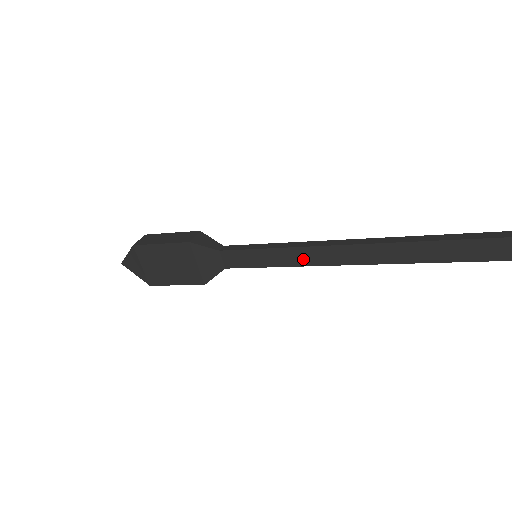
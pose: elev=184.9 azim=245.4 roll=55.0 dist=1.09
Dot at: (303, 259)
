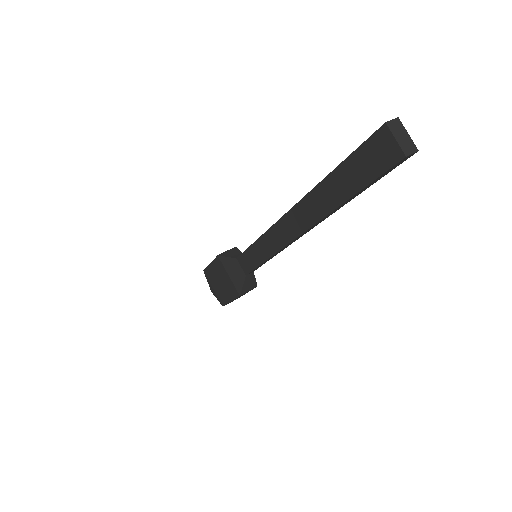
Dot at: (271, 246)
